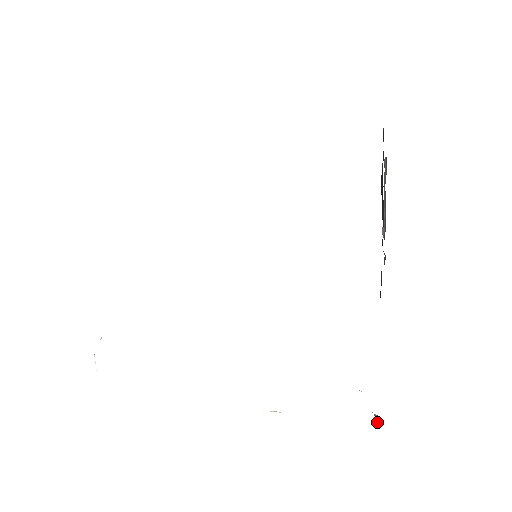
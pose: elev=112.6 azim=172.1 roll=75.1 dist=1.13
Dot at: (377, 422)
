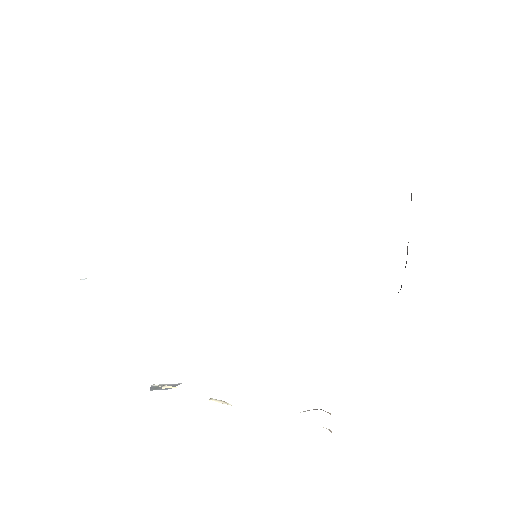
Dot at: occluded
